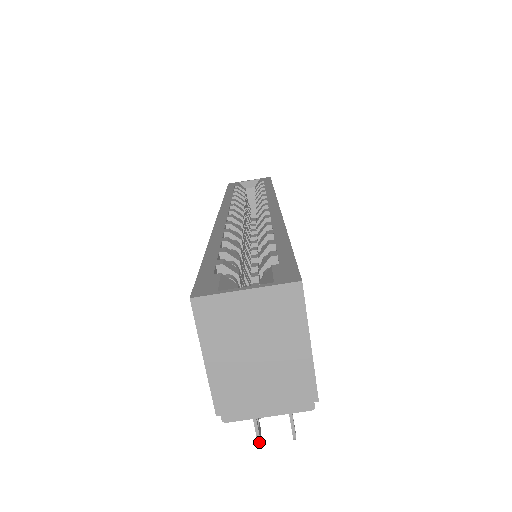
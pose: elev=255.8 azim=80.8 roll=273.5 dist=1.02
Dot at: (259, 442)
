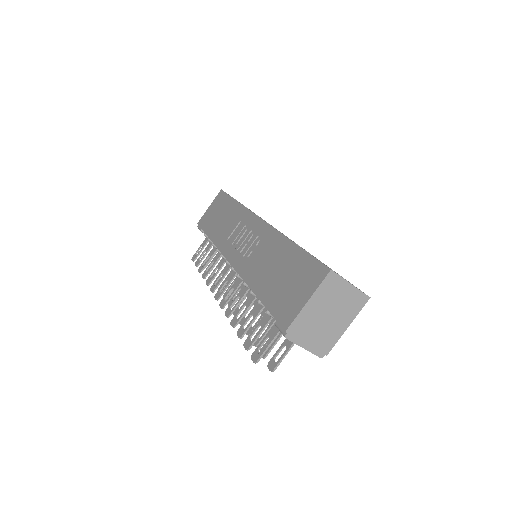
Dot at: (258, 361)
